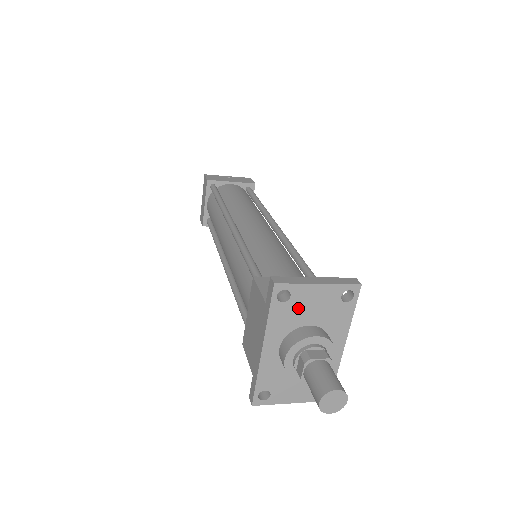
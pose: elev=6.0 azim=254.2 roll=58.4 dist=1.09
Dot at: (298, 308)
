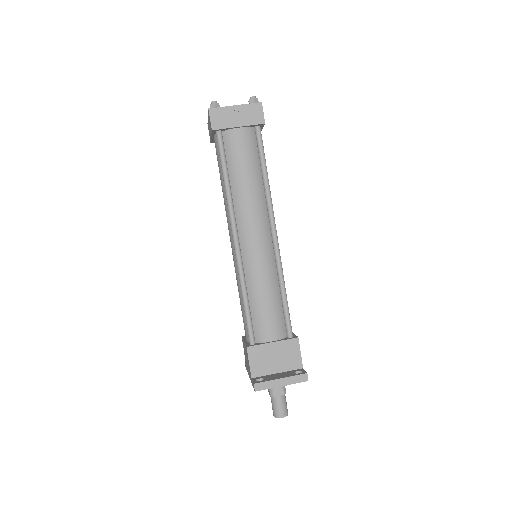
Dot at: occluded
